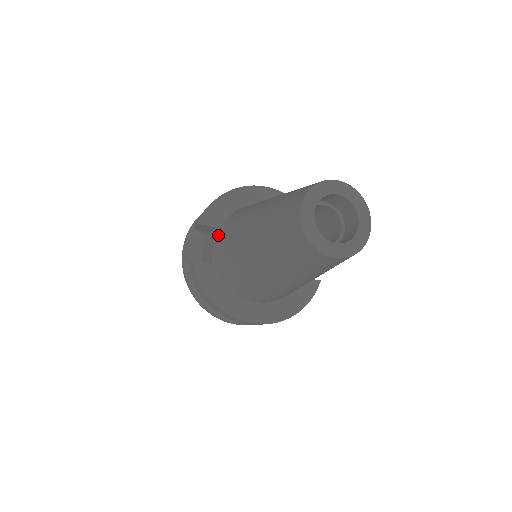
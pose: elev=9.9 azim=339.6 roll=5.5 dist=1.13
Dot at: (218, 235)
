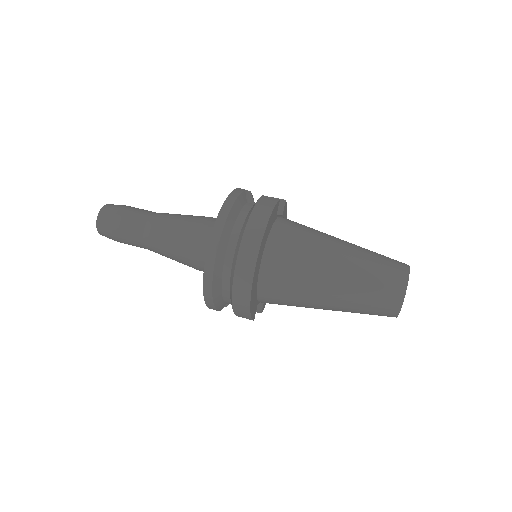
Dot at: occluded
